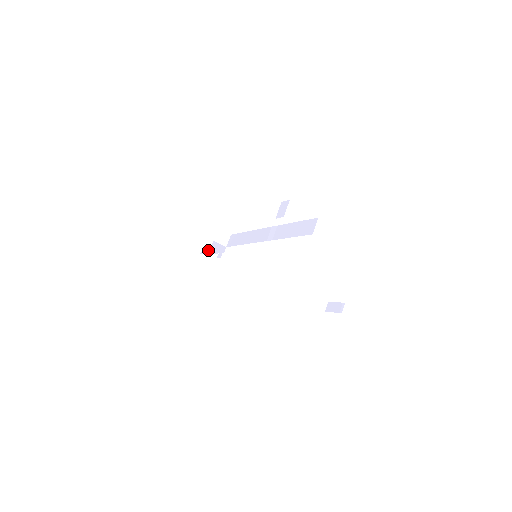
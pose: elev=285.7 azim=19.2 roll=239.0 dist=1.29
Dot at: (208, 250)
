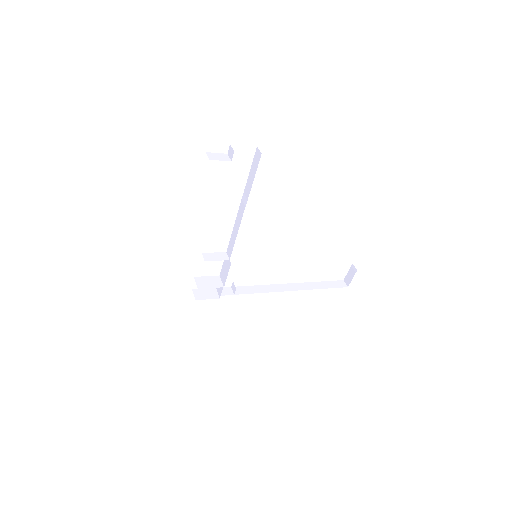
Dot at: (221, 285)
